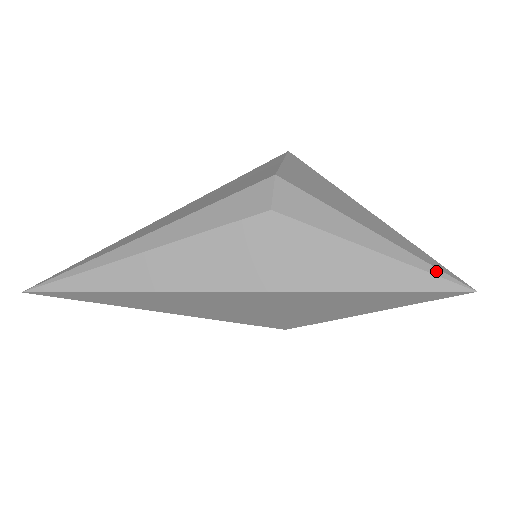
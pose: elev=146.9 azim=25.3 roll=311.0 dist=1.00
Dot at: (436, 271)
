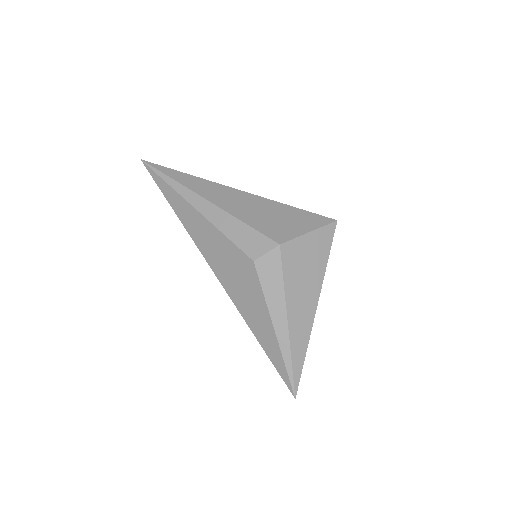
Dot at: (290, 371)
